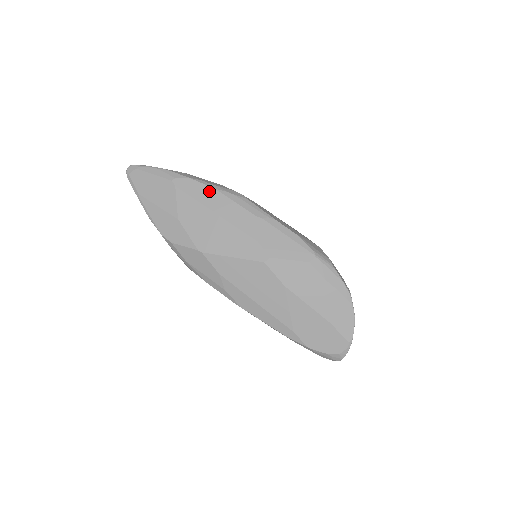
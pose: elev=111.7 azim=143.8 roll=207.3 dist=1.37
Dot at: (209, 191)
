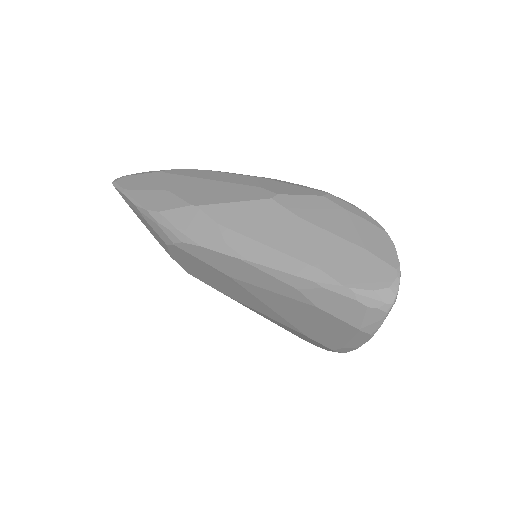
Dot at: (203, 171)
